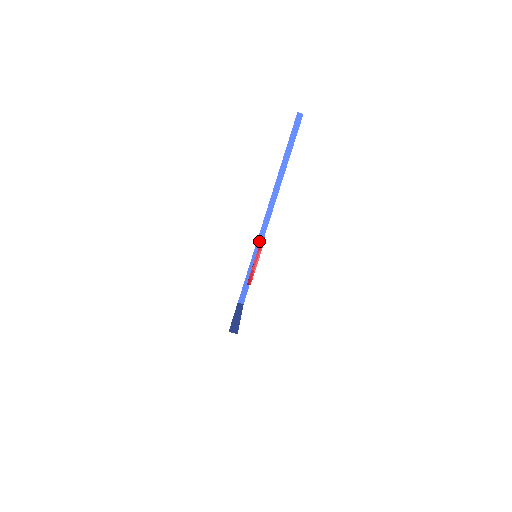
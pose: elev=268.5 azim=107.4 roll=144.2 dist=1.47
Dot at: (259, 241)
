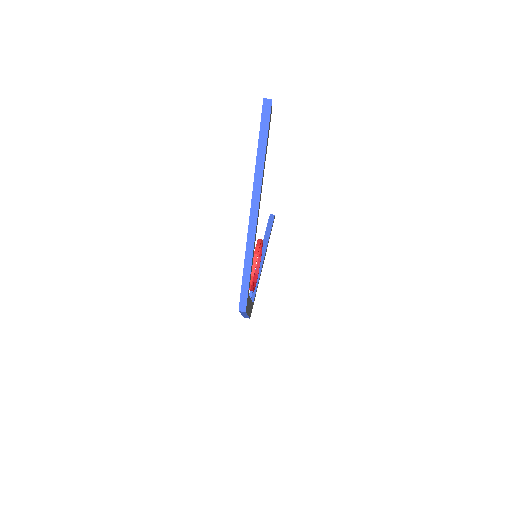
Dot at: occluded
